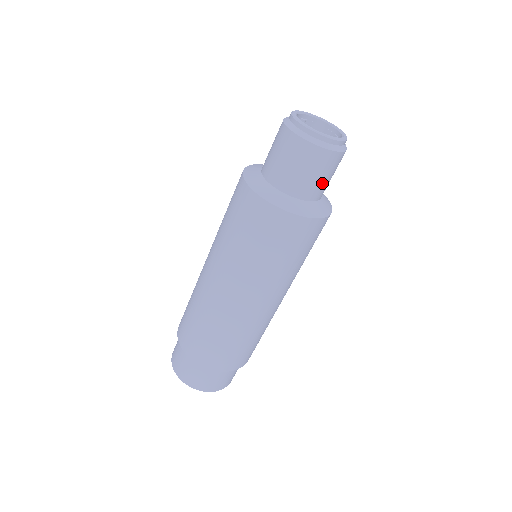
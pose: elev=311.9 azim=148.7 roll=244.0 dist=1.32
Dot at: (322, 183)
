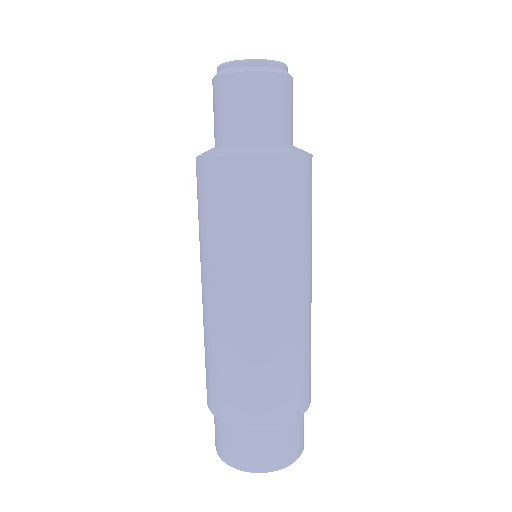
Dot at: (284, 118)
